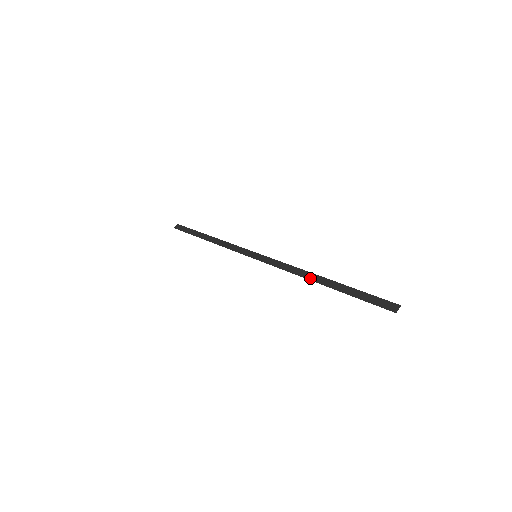
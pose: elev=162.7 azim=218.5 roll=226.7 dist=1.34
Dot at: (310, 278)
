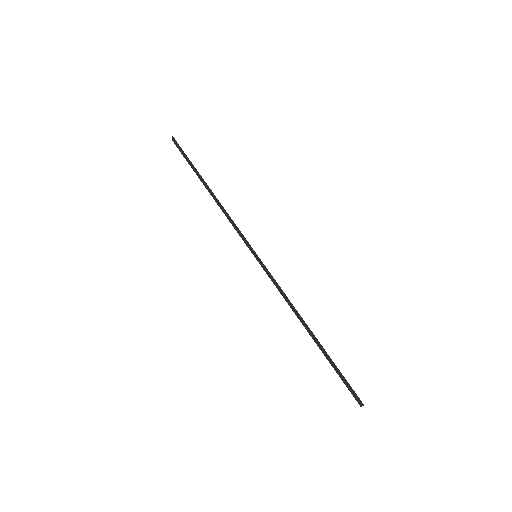
Dot at: (301, 322)
